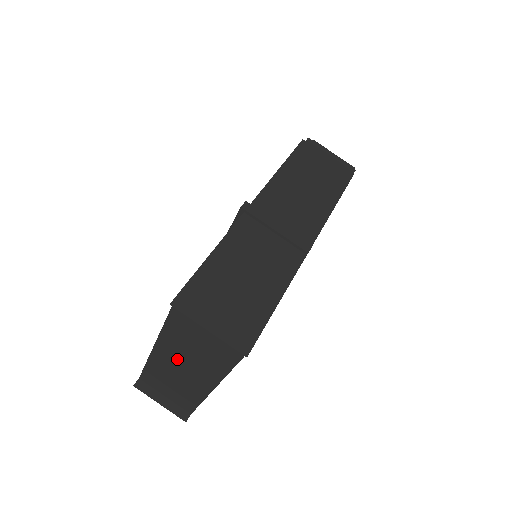
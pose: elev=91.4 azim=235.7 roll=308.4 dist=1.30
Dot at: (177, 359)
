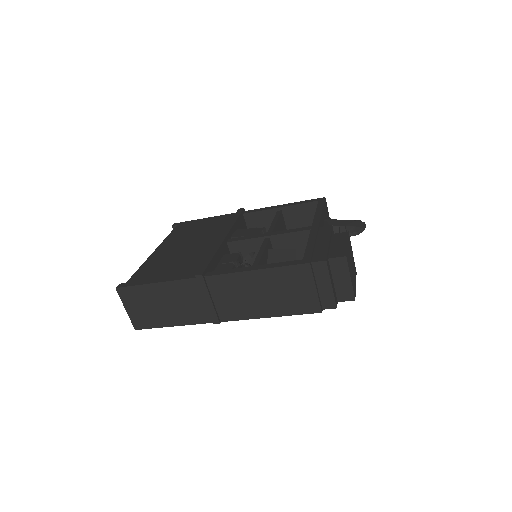
Dot at: occluded
